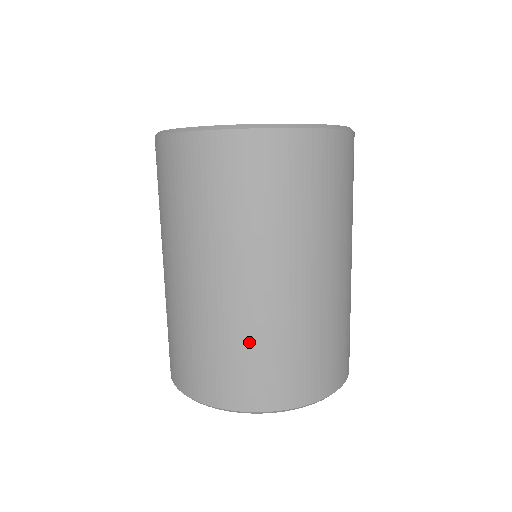
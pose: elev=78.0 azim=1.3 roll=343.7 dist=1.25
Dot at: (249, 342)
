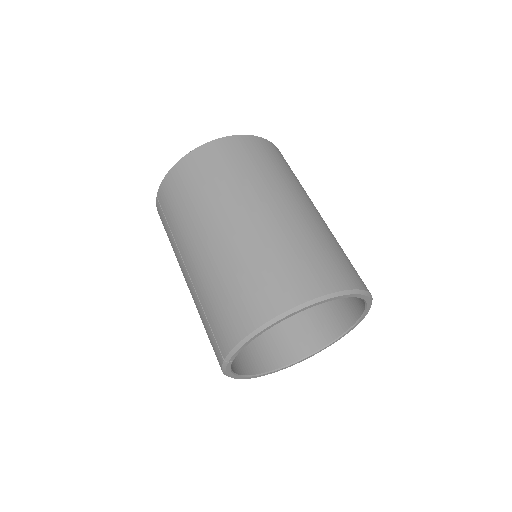
Dot at: (274, 251)
